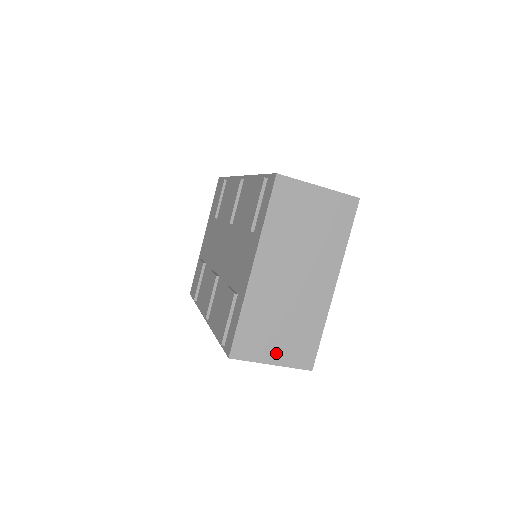
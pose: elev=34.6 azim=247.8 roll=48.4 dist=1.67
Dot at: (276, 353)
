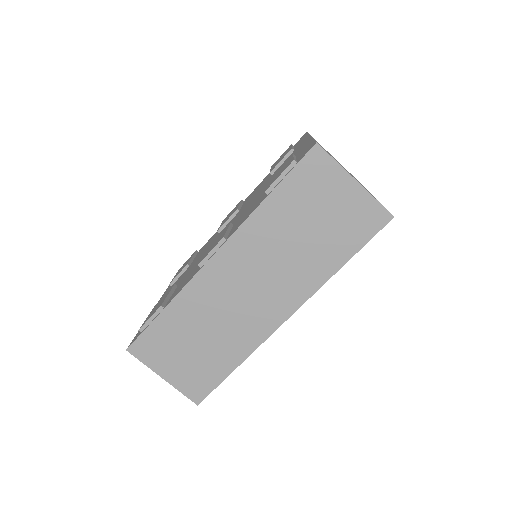
Dot at: occluded
